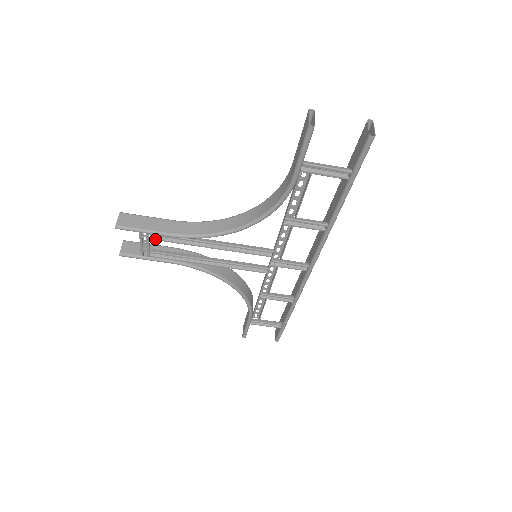
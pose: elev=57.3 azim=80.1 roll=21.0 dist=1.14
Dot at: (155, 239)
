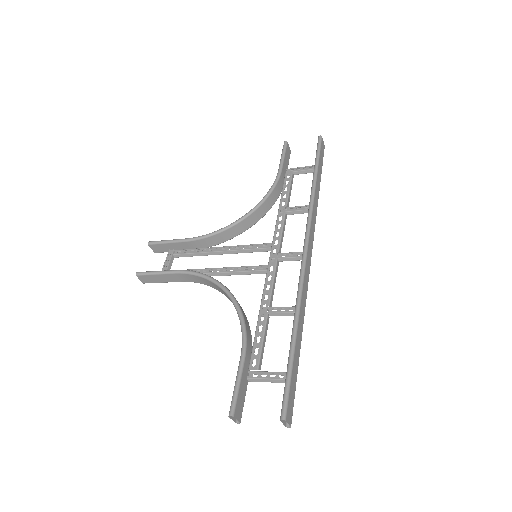
Dot at: occluded
